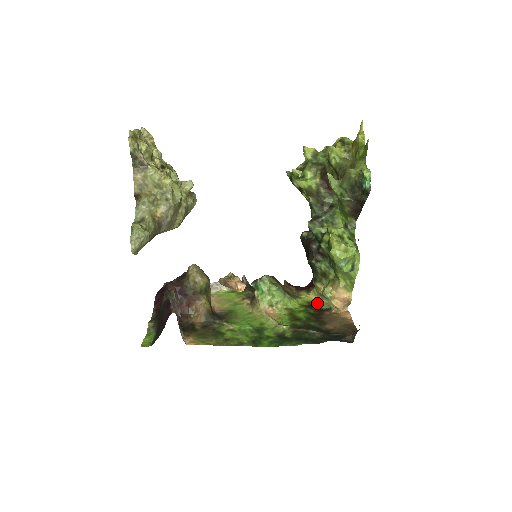
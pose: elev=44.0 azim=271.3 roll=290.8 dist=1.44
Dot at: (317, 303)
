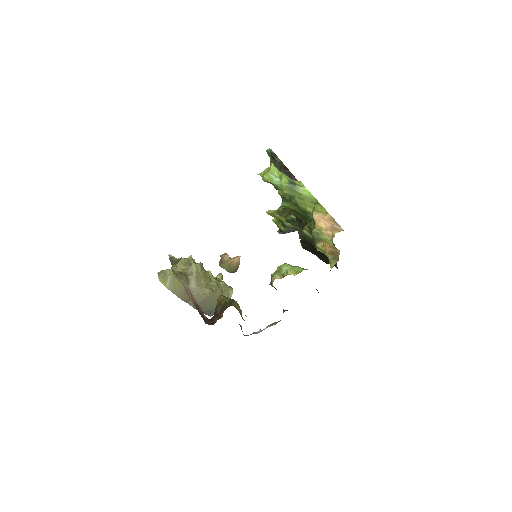
Dot at: occluded
